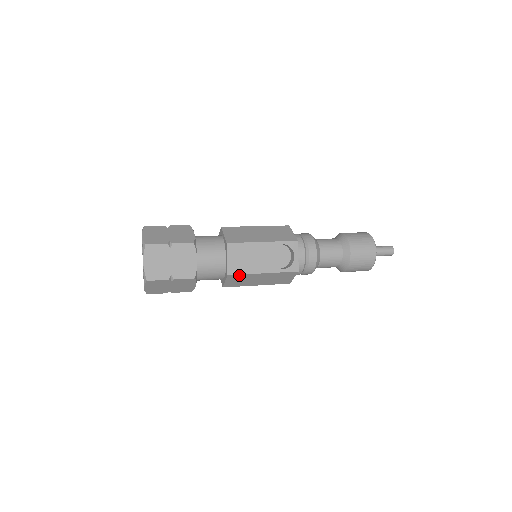
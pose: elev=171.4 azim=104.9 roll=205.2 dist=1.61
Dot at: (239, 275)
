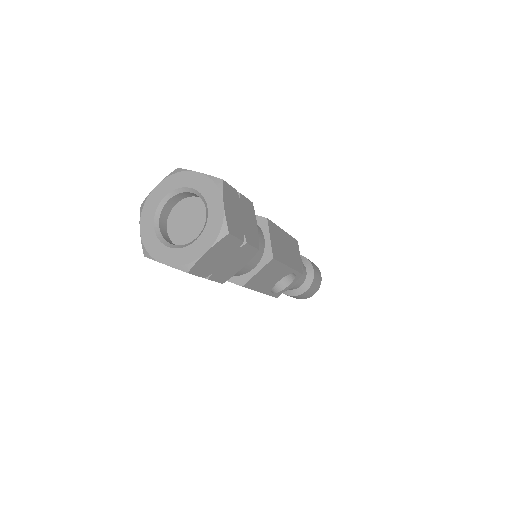
Dot at: (247, 287)
